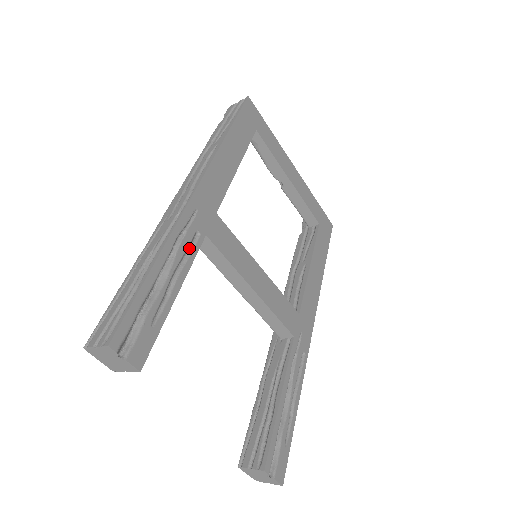
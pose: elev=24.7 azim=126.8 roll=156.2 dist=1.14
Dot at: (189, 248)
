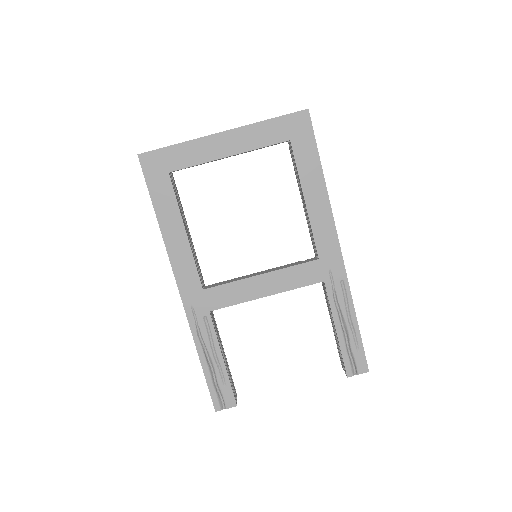
Dot at: (208, 330)
